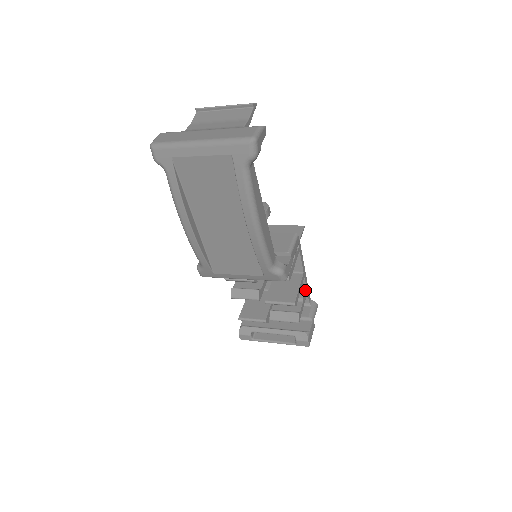
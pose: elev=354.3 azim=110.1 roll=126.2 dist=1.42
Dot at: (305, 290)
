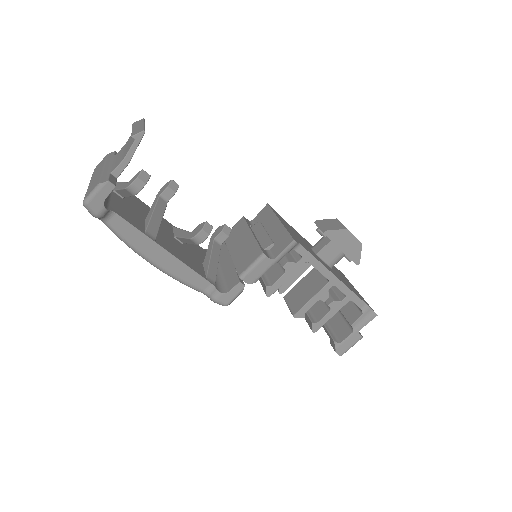
Dot at: (344, 297)
